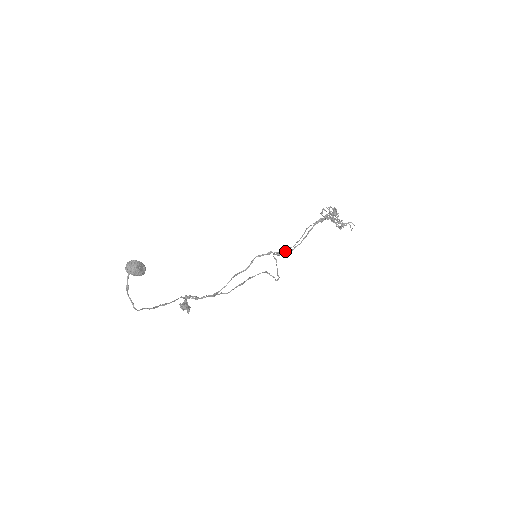
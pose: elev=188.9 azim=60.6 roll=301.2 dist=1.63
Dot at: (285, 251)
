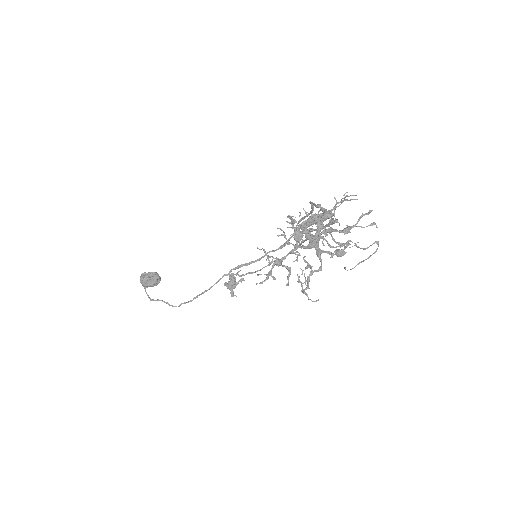
Dot at: occluded
